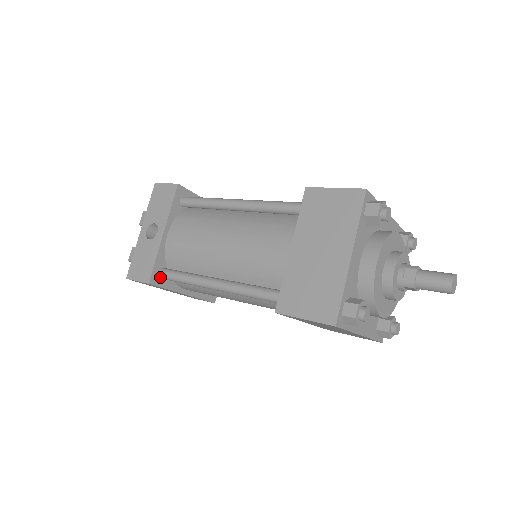
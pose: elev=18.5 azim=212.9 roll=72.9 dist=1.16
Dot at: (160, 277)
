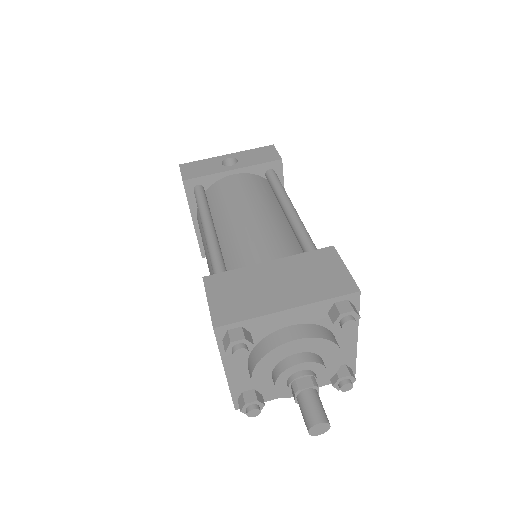
Dot at: (194, 188)
